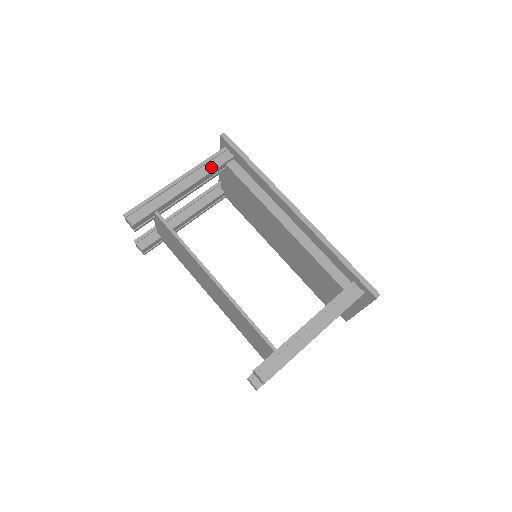
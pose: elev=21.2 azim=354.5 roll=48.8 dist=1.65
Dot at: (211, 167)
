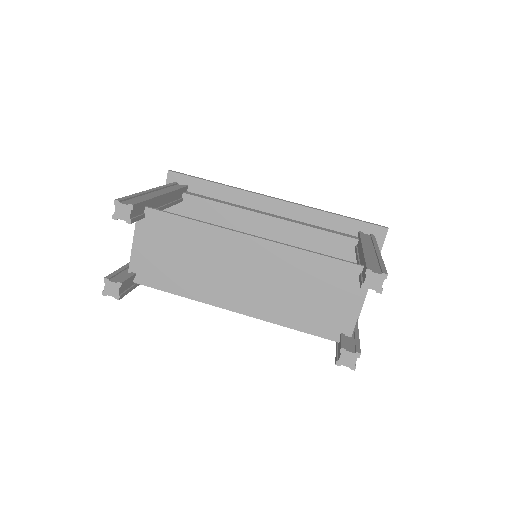
Dot at: occluded
